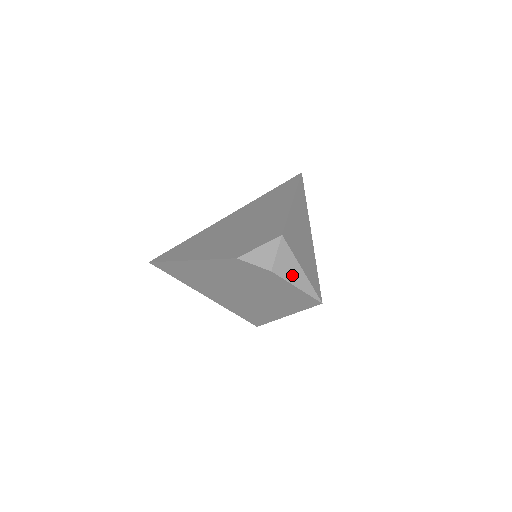
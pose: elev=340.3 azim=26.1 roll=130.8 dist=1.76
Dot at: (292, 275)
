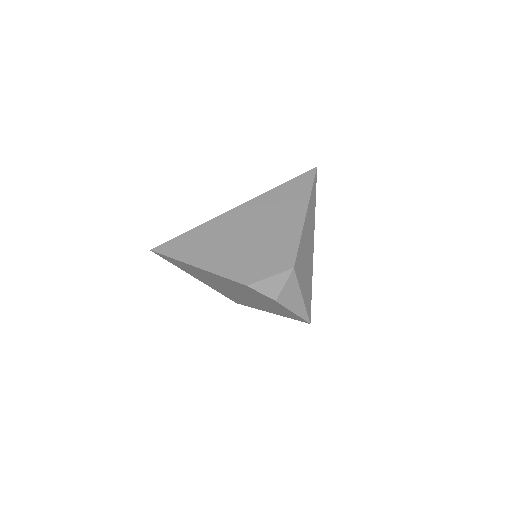
Dot at: (292, 302)
